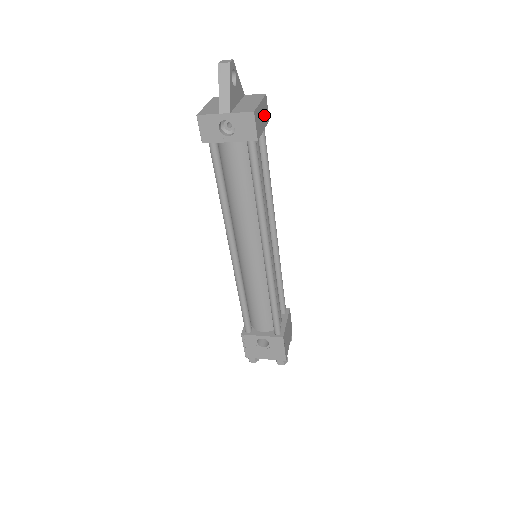
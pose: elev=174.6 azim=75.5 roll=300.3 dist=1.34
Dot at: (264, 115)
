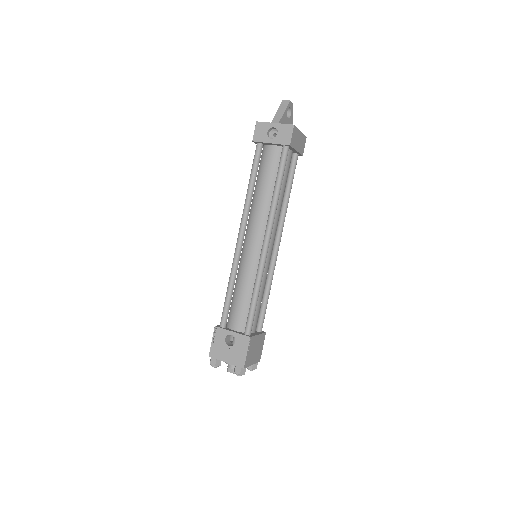
Dot at: (300, 144)
